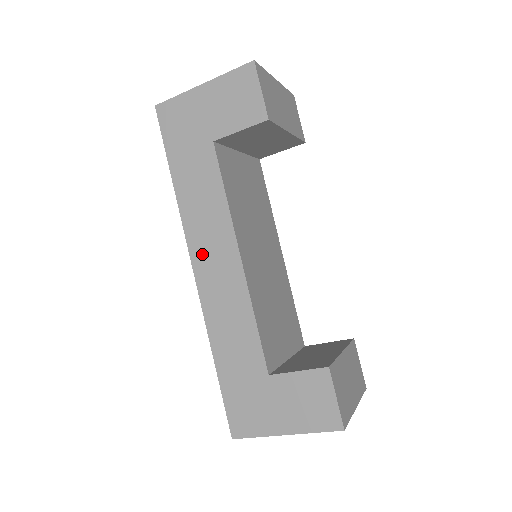
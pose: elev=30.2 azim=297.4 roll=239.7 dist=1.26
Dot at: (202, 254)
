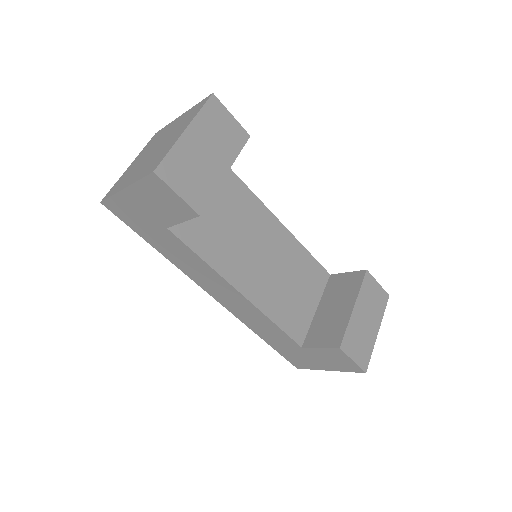
Dot at: (213, 291)
